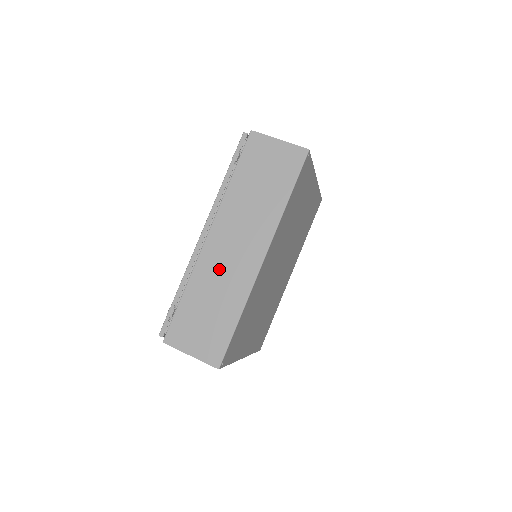
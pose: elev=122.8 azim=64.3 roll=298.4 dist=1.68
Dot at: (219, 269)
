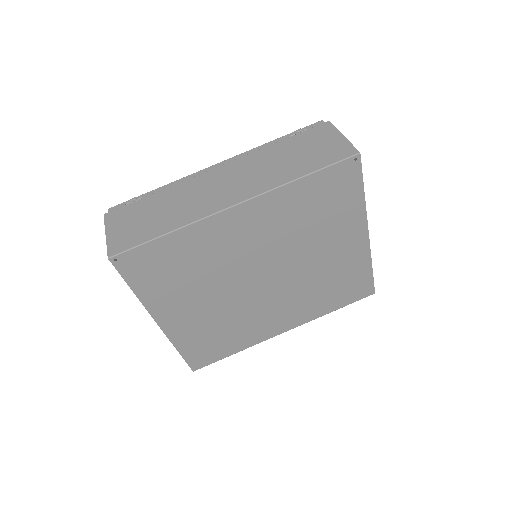
Dot at: (197, 192)
